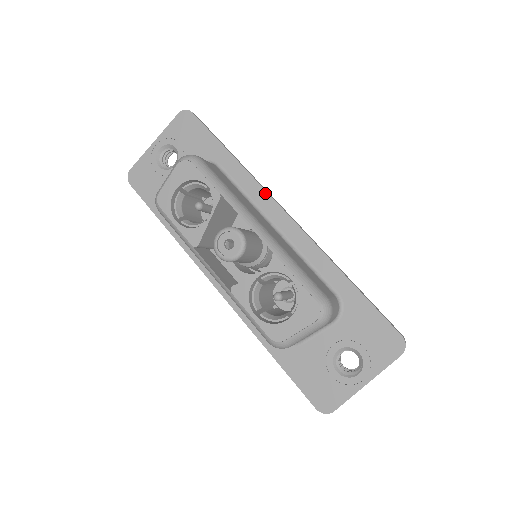
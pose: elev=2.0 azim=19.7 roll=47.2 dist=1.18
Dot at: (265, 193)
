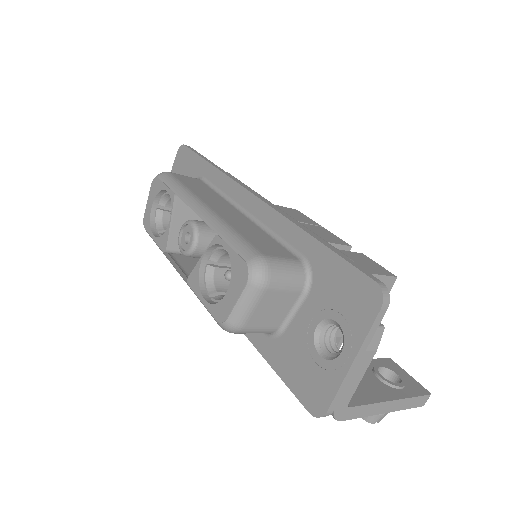
Dot at: (234, 183)
